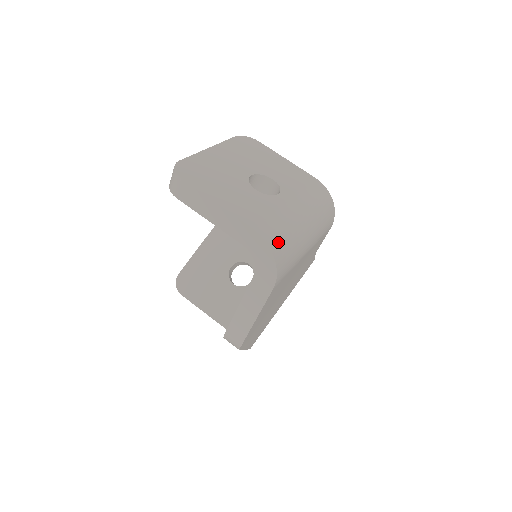
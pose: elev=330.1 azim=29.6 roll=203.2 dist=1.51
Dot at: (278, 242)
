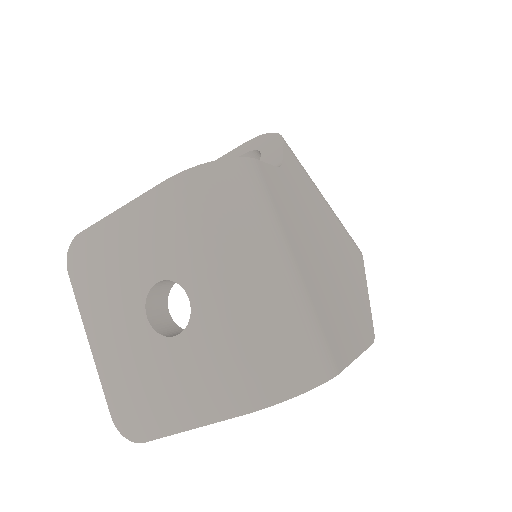
Dot at: (278, 373)
